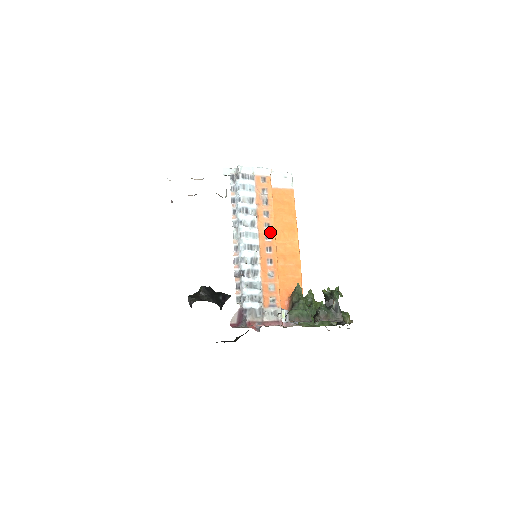
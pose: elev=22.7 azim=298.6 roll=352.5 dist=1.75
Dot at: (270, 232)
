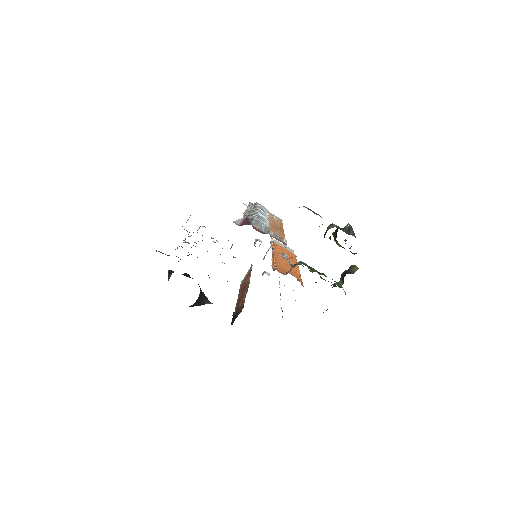
Dot at: (279, 226)
